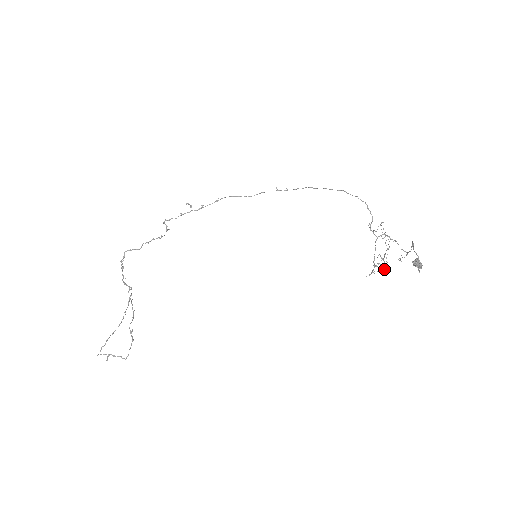
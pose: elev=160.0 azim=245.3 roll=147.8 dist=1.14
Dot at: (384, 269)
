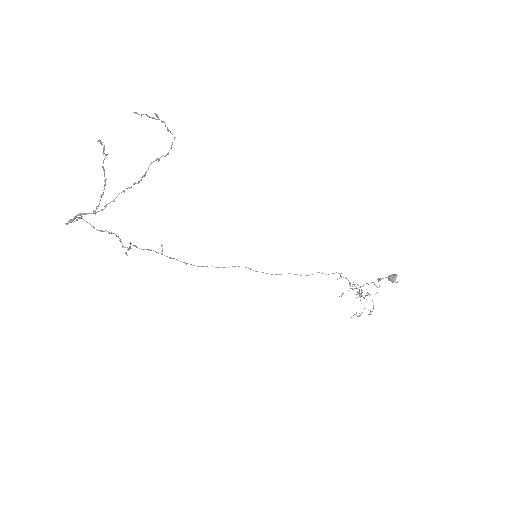
Dot at: occluded
